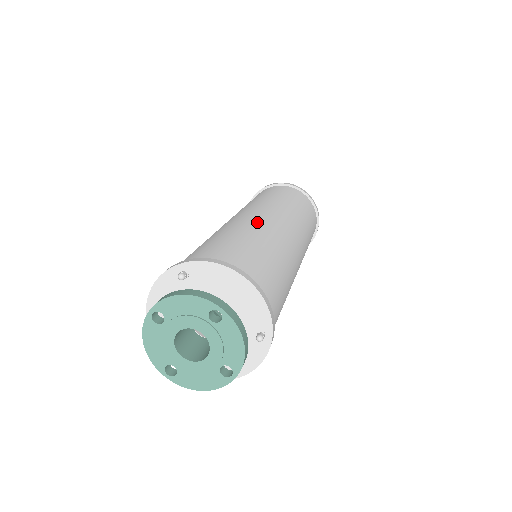
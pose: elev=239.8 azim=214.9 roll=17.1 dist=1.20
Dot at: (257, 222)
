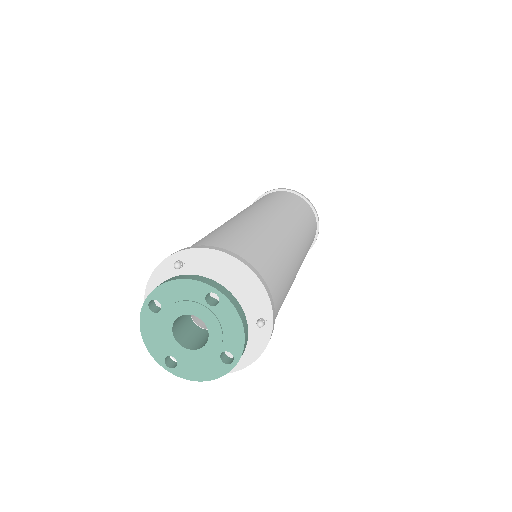
Dot at: (254, 218)
